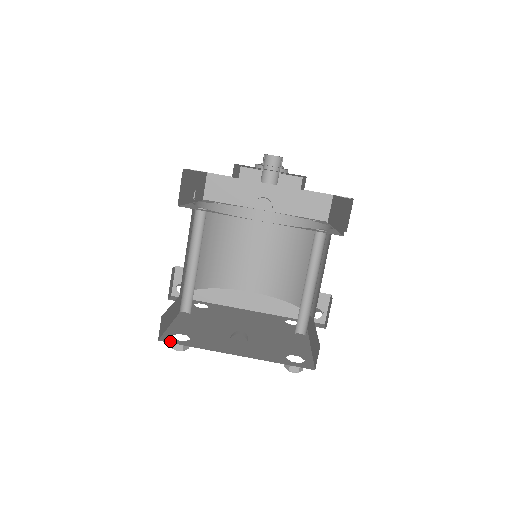
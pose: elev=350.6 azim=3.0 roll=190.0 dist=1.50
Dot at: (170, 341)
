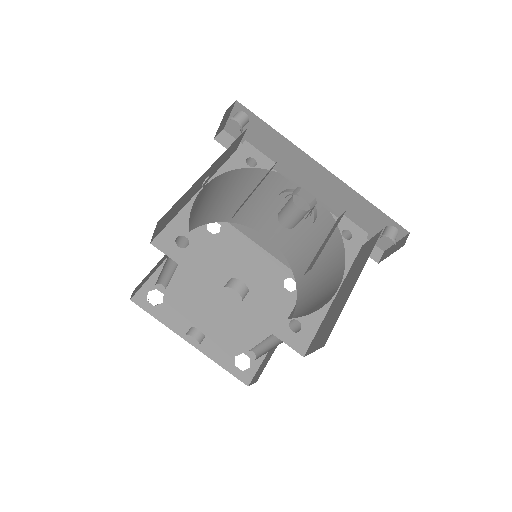
Dot at: (141, 303)
